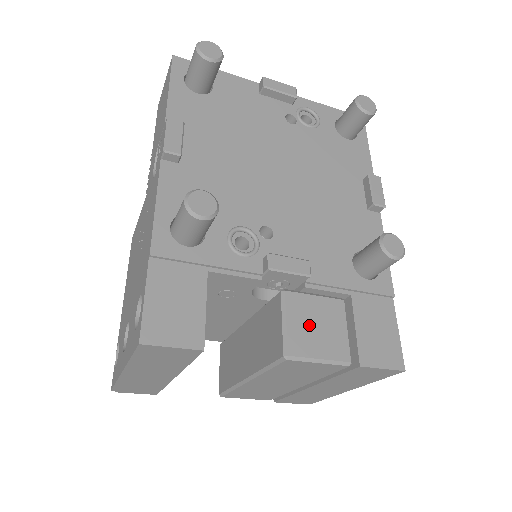
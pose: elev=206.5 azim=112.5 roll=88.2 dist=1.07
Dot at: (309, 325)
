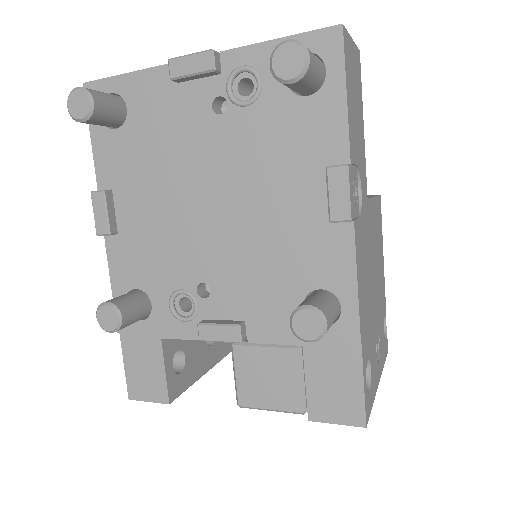
Dot at: (258, 378)
